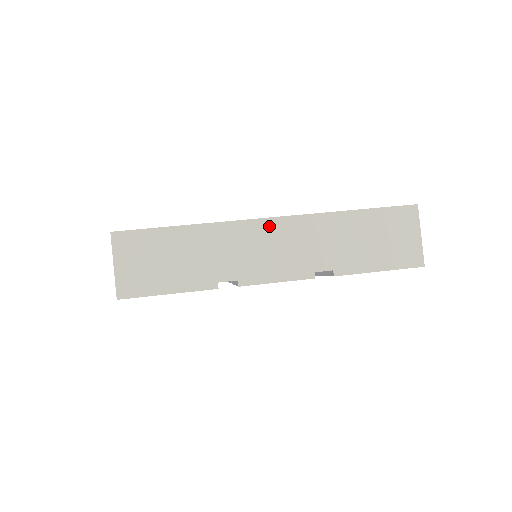
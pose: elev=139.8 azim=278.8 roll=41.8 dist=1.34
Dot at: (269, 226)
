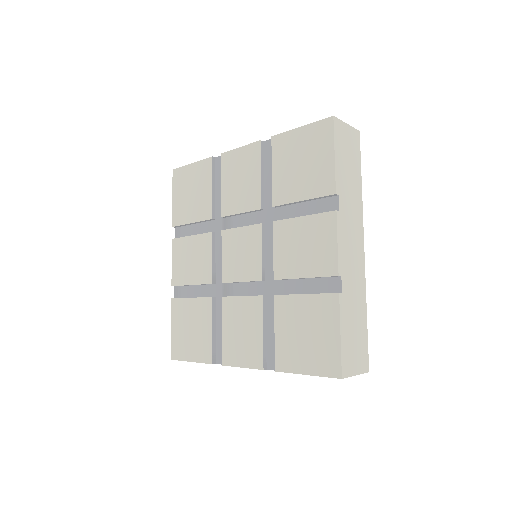
Dot at: occluded
